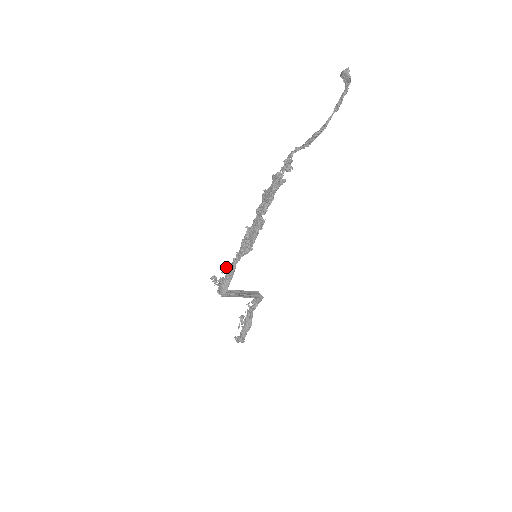
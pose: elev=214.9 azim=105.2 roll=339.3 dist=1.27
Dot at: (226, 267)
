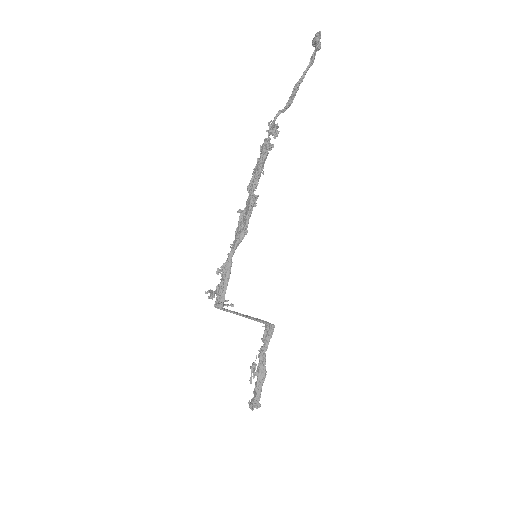
Dot at: (221, 266)
